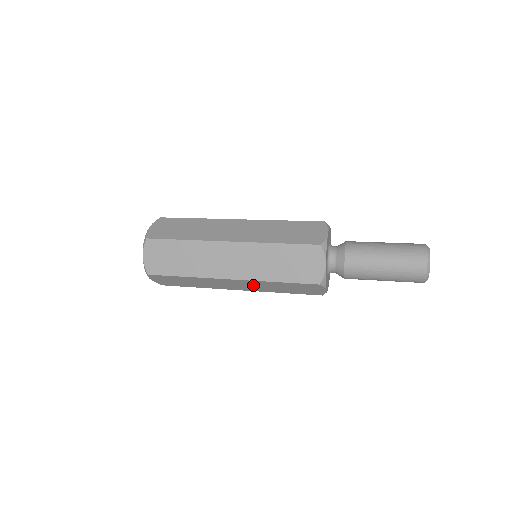
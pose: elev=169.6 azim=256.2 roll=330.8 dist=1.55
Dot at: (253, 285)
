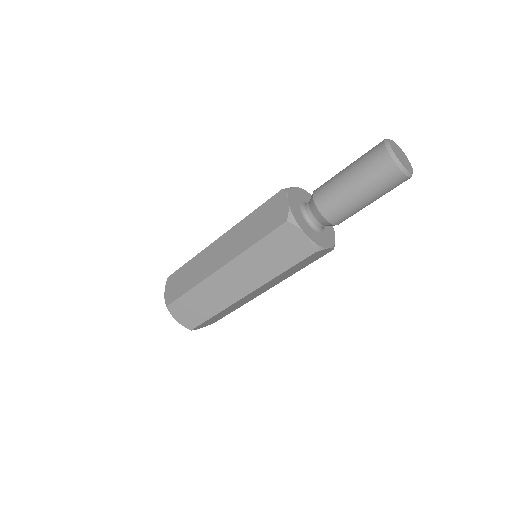
Dot at: (245, 271)
